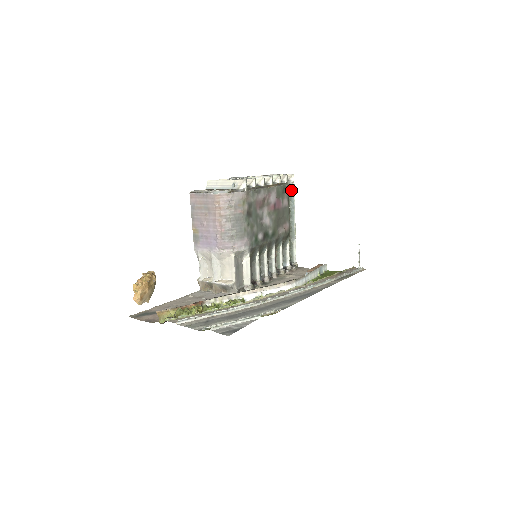
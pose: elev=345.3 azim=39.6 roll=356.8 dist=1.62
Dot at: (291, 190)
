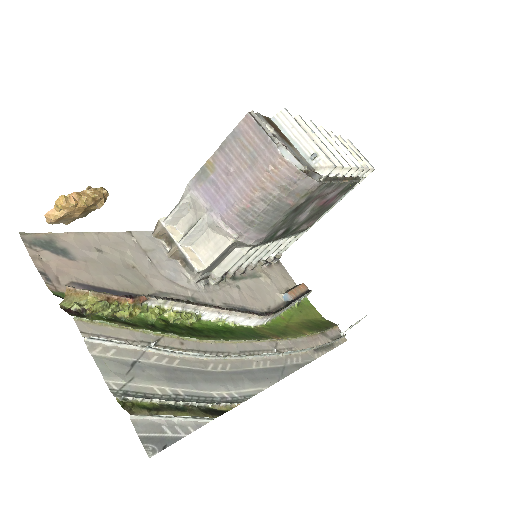
Dot at: occluded
